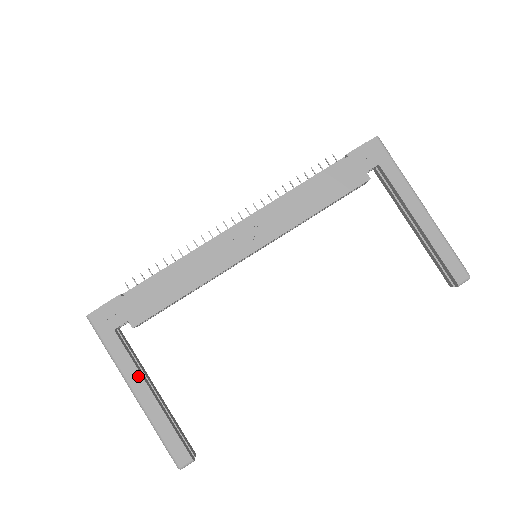
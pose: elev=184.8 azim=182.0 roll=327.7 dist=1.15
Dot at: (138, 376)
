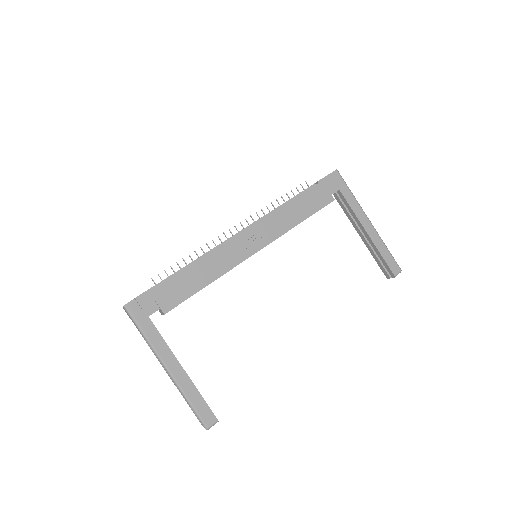
Dot at: (170, 354)
